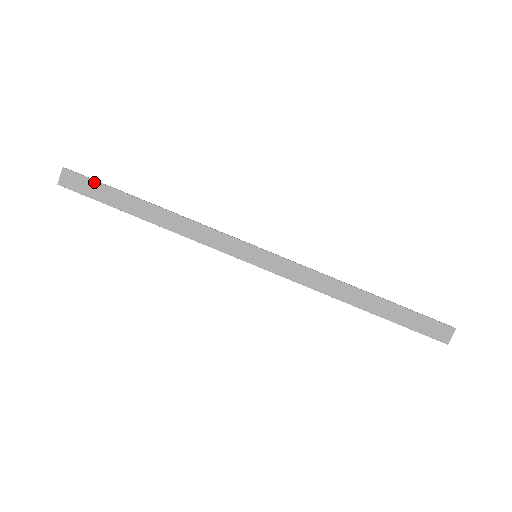
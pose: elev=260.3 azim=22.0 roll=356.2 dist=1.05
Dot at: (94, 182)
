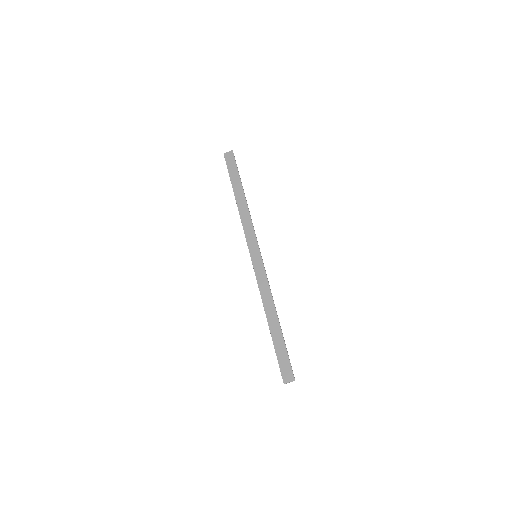
Dot at: (236, 166)
